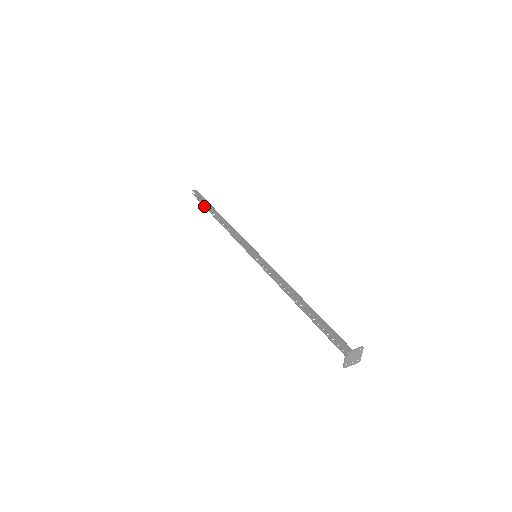
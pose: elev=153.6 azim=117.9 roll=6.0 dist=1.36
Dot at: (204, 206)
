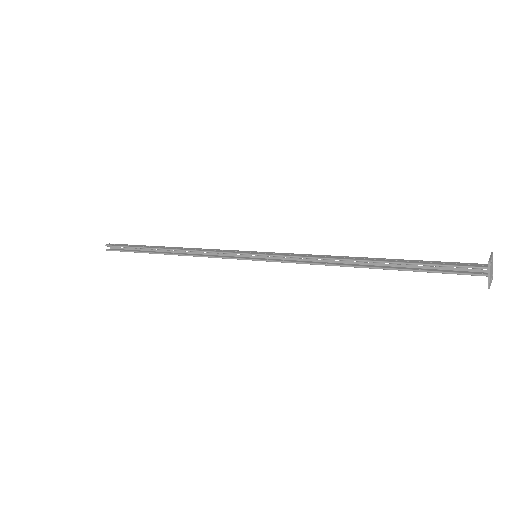
Dot at: (134, 251)
